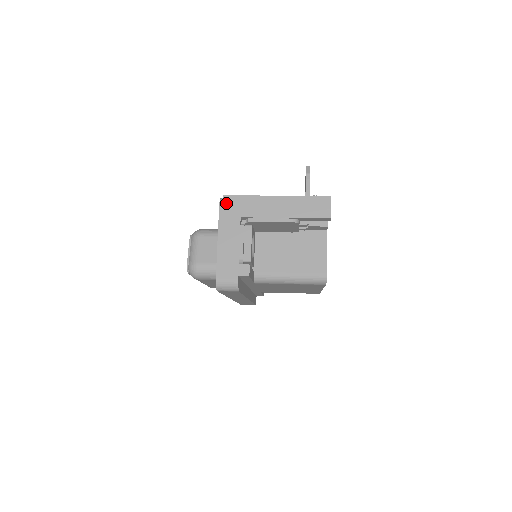
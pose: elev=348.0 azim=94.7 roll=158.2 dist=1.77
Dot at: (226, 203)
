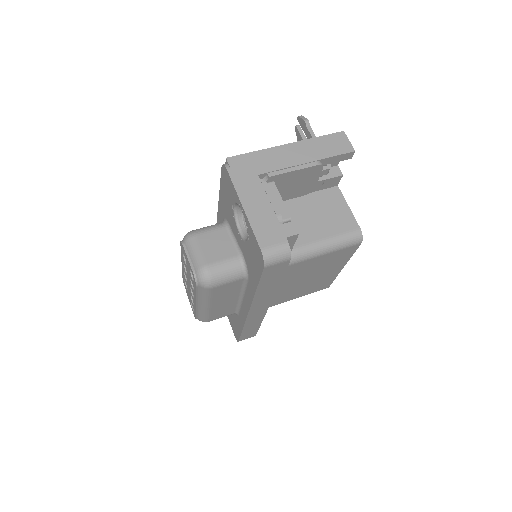
Dot at: (234, 165)
